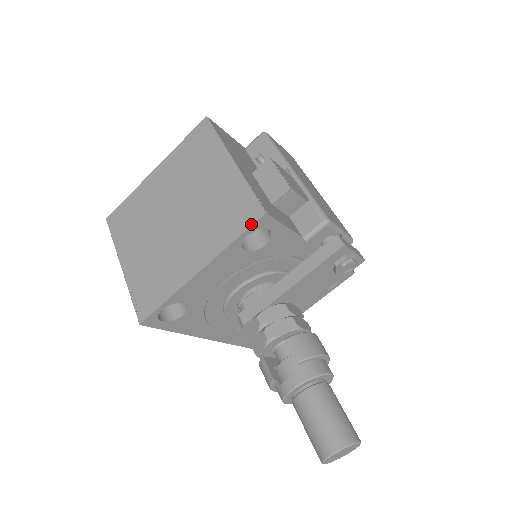
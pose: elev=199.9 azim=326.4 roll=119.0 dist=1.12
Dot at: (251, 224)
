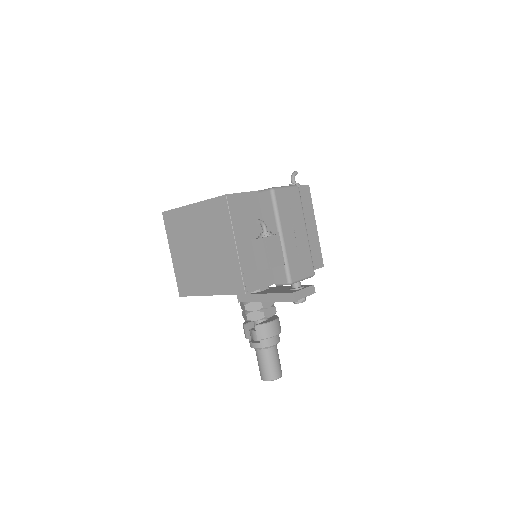
Dot at: (238, 294)
